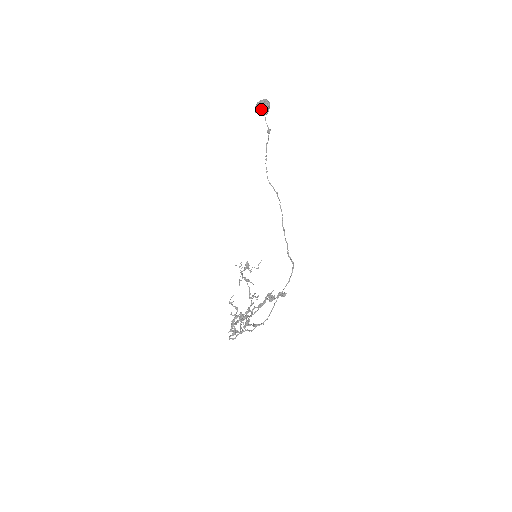
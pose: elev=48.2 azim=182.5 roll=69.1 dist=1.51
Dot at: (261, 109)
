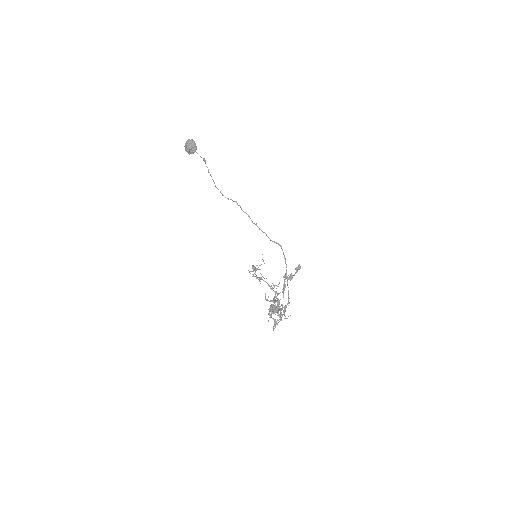
Dot at: (189, 150)
